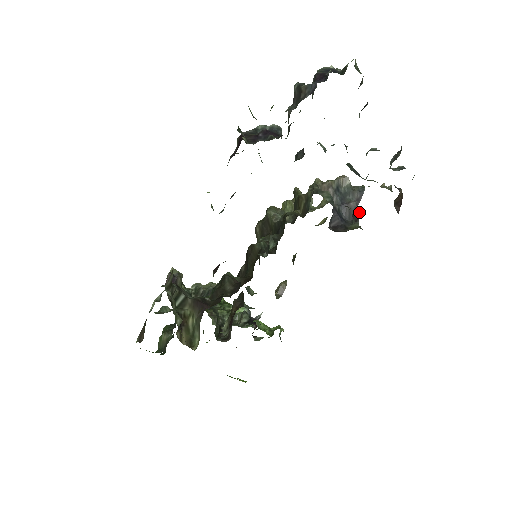
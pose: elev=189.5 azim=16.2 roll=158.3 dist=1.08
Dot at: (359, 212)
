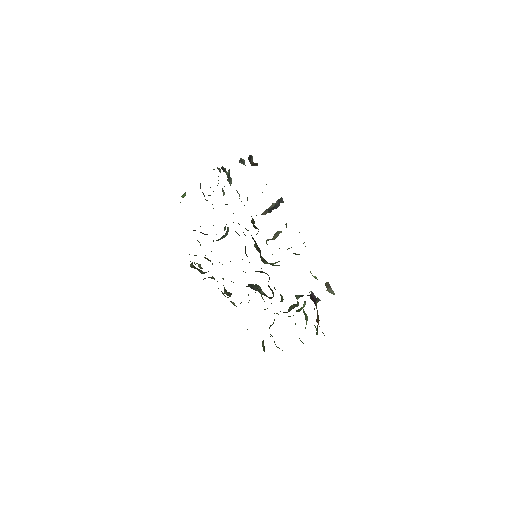
Dot at: (280, 199)
